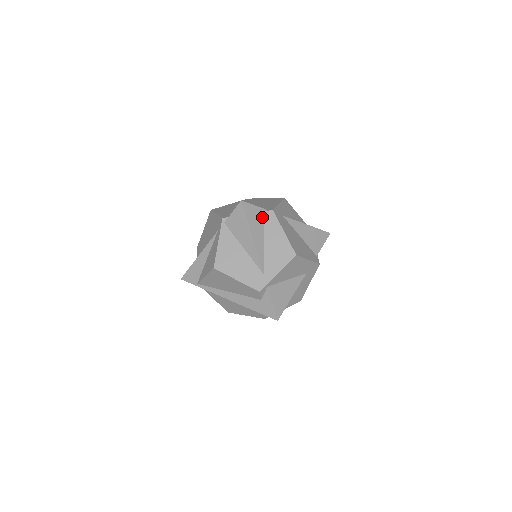
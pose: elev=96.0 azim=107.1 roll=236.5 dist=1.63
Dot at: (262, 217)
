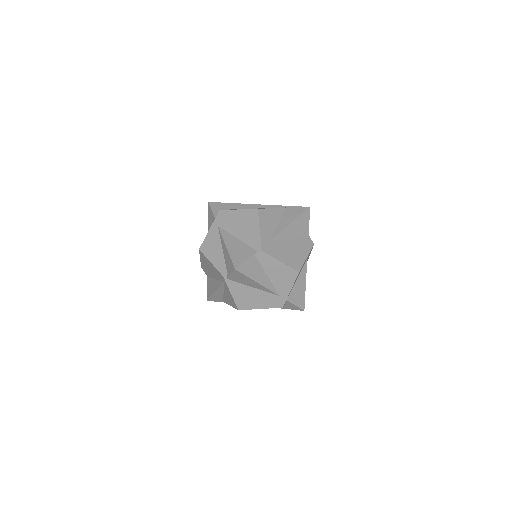
Dot at: (256, 261)
